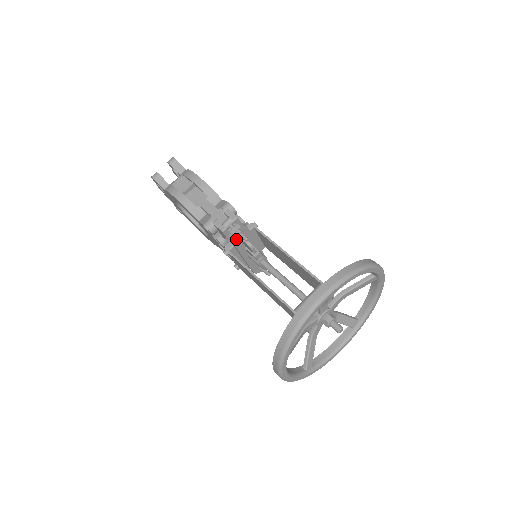
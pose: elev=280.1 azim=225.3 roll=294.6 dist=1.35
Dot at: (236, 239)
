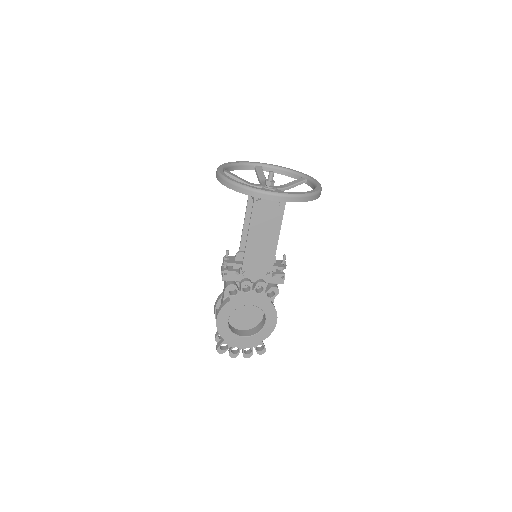
Dot at: (231, 262)
